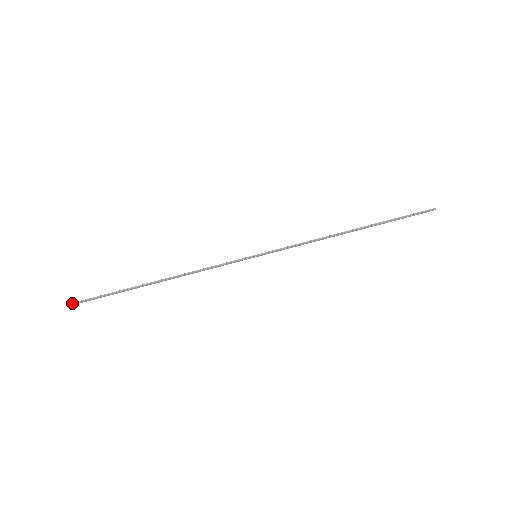
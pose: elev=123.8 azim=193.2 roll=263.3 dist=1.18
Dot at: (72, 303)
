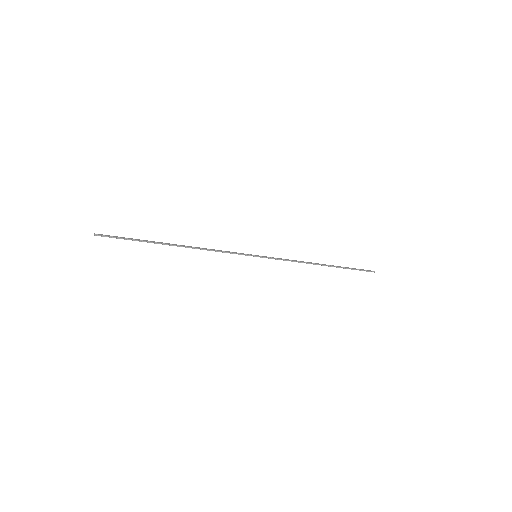
Dot at: (95, 234)
